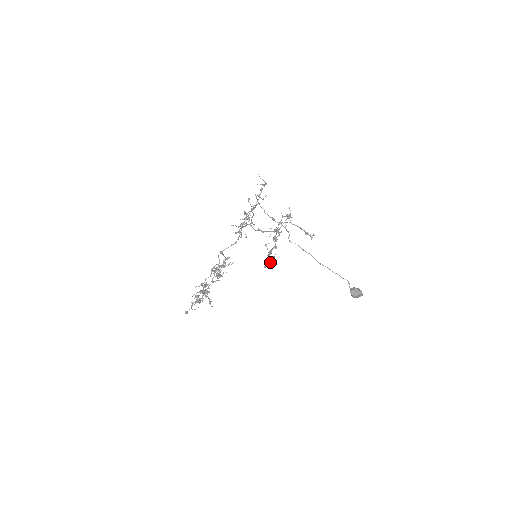
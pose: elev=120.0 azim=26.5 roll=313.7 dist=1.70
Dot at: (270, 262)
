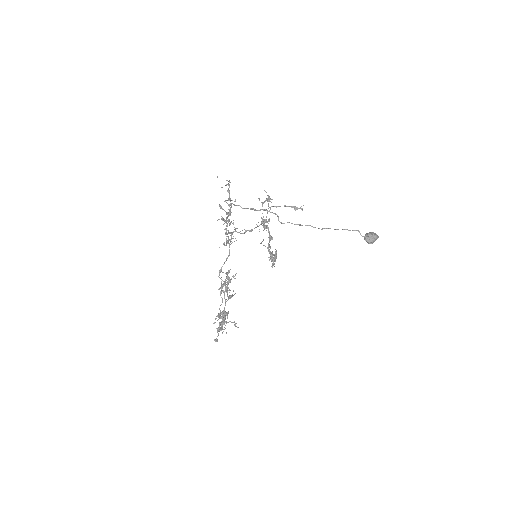
Dot at: (275, 259)
